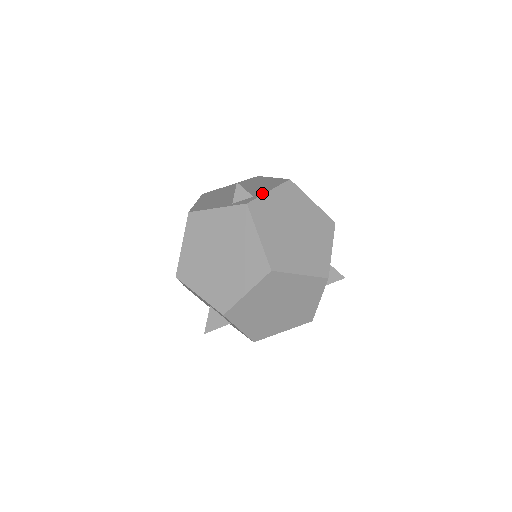
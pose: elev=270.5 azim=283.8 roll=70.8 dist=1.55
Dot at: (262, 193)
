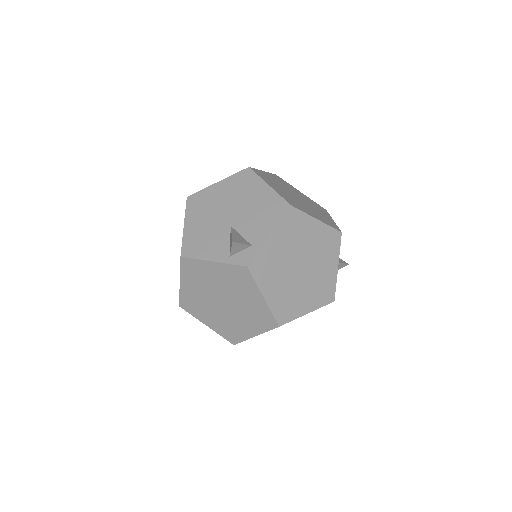
Dot at: (261, 240)
